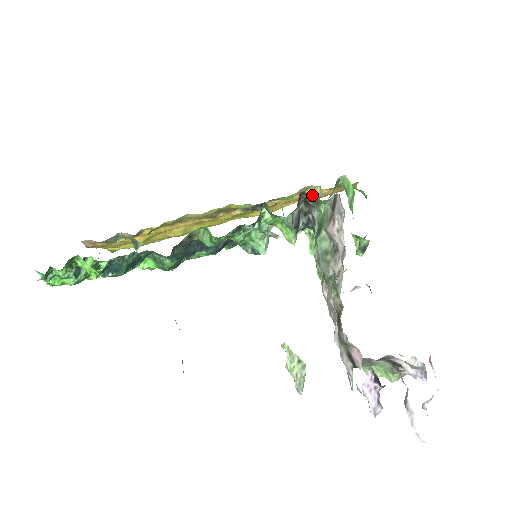
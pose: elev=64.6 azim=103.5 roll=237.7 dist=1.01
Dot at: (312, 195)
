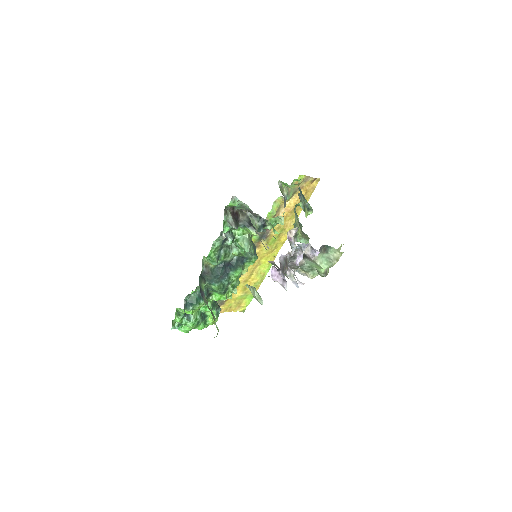
Dot at: (235, 206)
